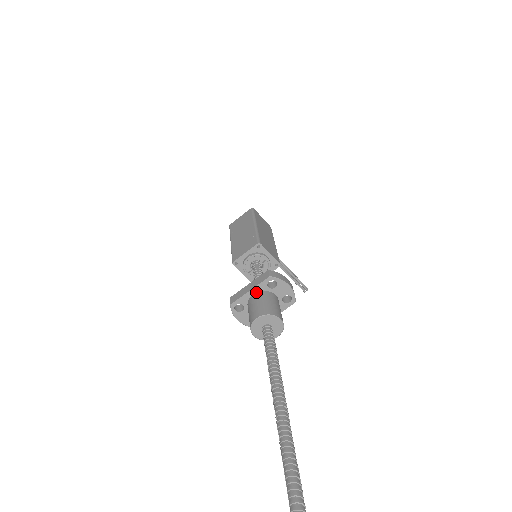
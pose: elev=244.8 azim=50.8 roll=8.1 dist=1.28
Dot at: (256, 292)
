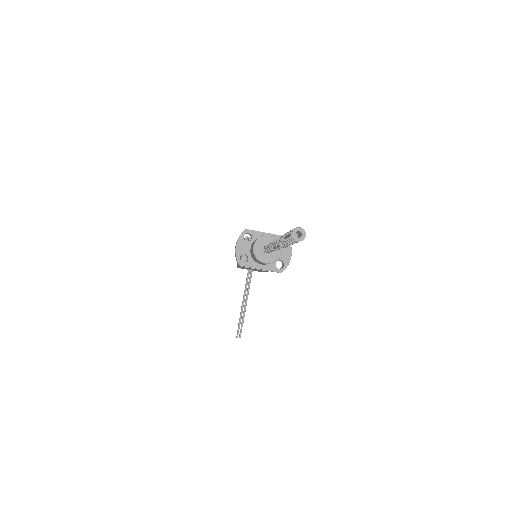
Dot at: occluded
